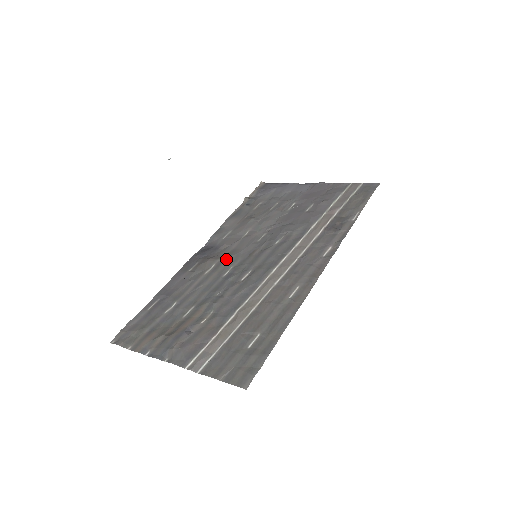
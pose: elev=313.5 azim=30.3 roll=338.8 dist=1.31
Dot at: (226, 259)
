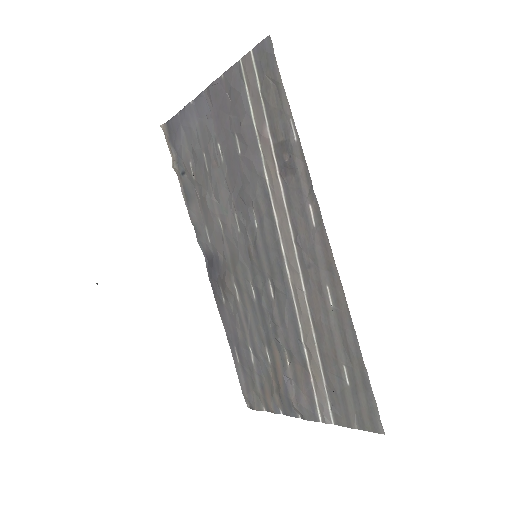
Dot at: (237, 273)
